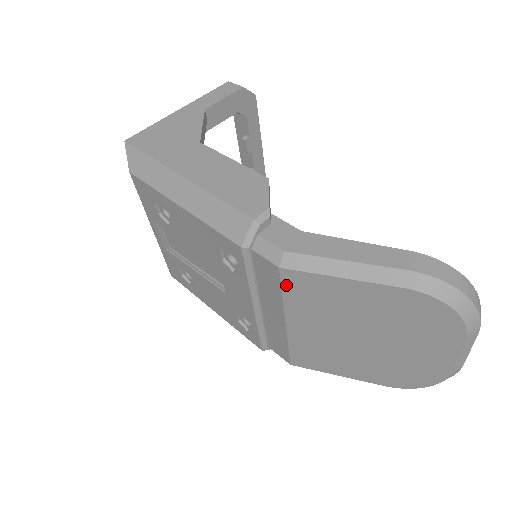
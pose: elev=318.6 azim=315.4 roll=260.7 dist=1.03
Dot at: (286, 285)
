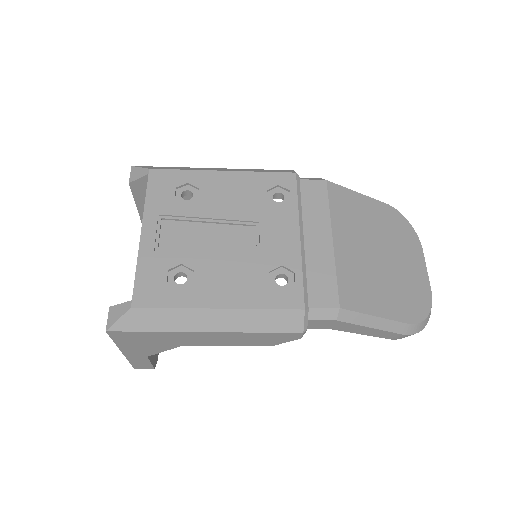
Dot at: (331, 196)
